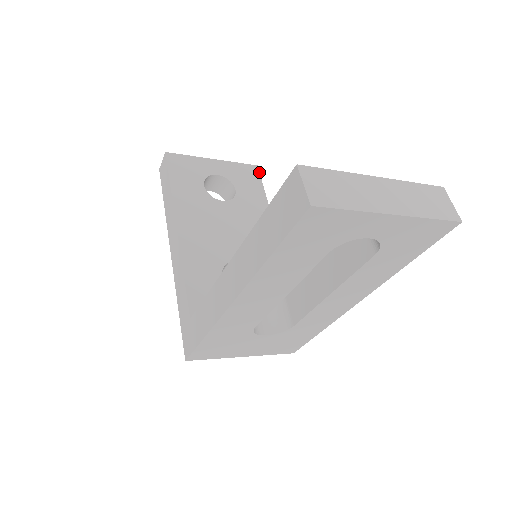
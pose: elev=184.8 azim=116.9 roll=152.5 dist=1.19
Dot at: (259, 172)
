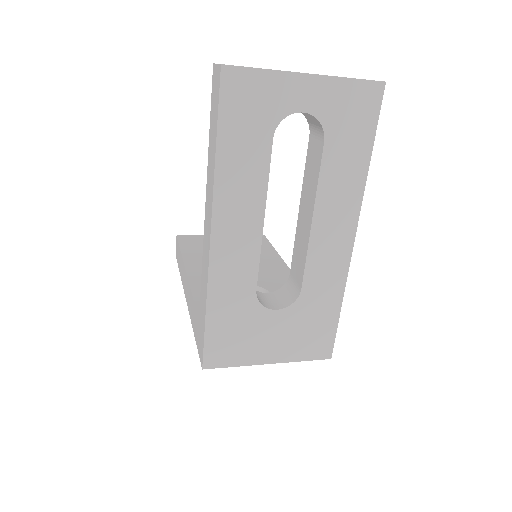
Dot at: (266, 238)
